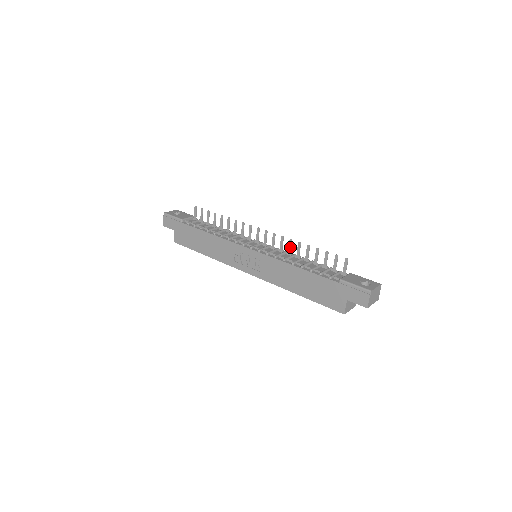
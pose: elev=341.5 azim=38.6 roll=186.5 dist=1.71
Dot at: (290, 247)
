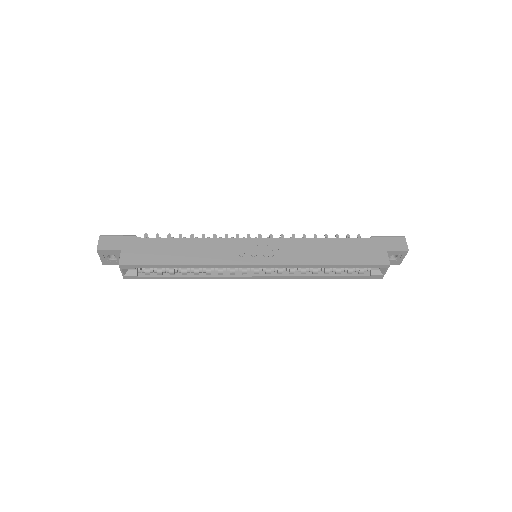
Dot at: occluded
